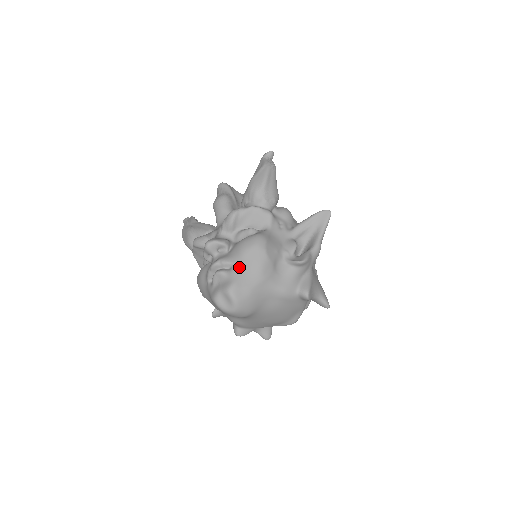
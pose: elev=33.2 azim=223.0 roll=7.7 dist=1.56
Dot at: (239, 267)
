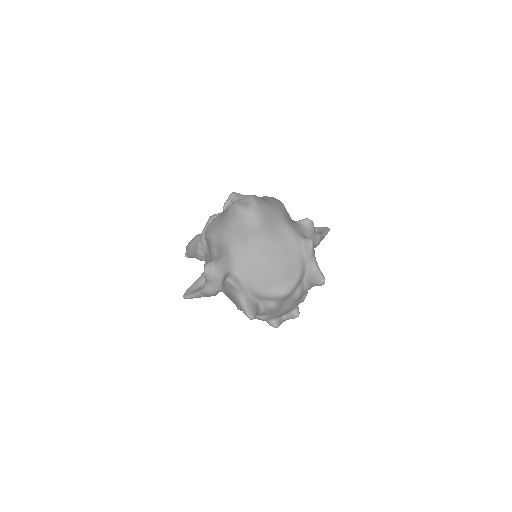
Dot at: occluded
